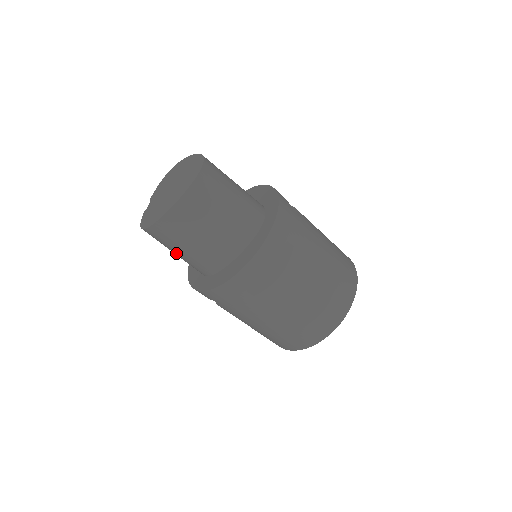
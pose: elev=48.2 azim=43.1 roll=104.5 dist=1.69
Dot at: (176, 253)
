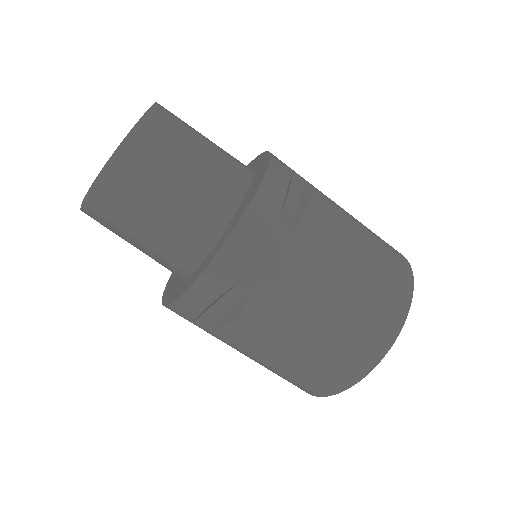
Dot at: (151, 221)
